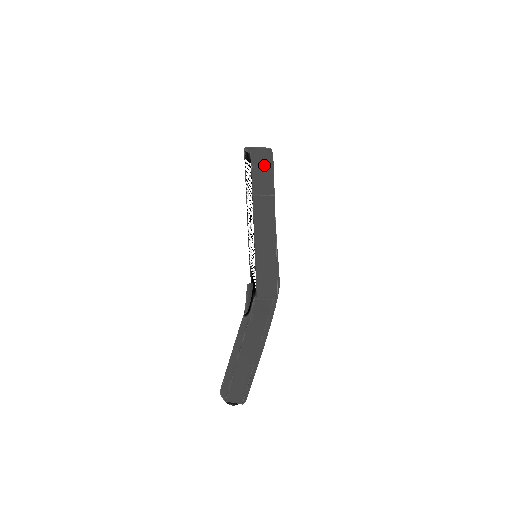
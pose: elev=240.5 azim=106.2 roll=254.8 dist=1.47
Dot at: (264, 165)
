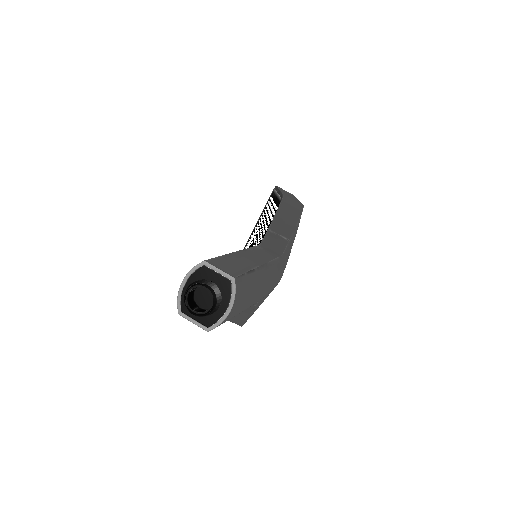
Dot at: occluded
